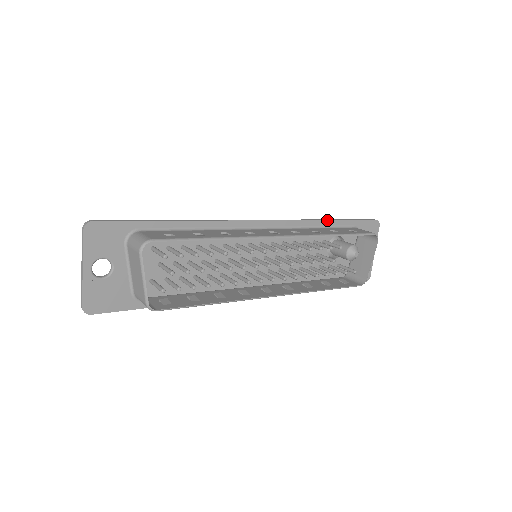
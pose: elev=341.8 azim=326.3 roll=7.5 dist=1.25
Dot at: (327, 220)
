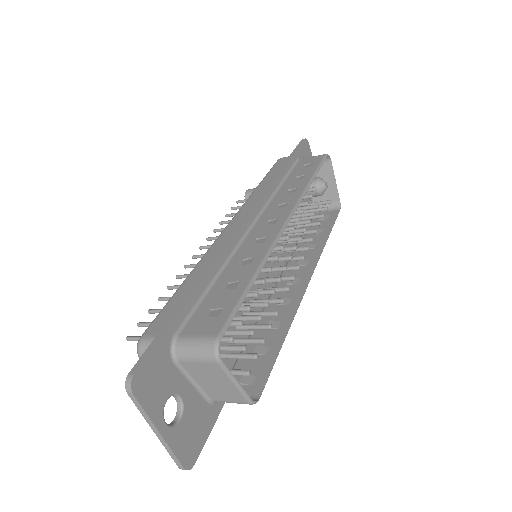
Dot at: (281, 171)
